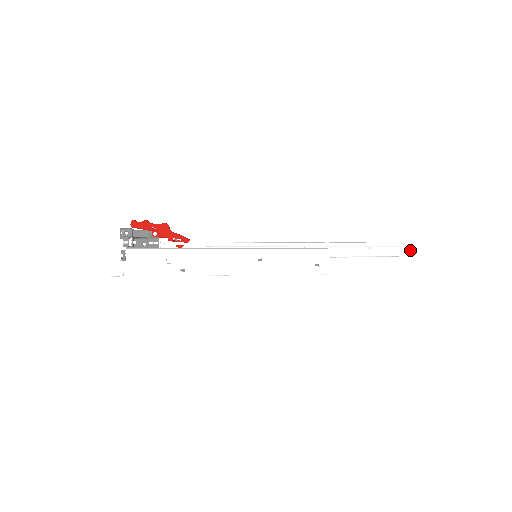
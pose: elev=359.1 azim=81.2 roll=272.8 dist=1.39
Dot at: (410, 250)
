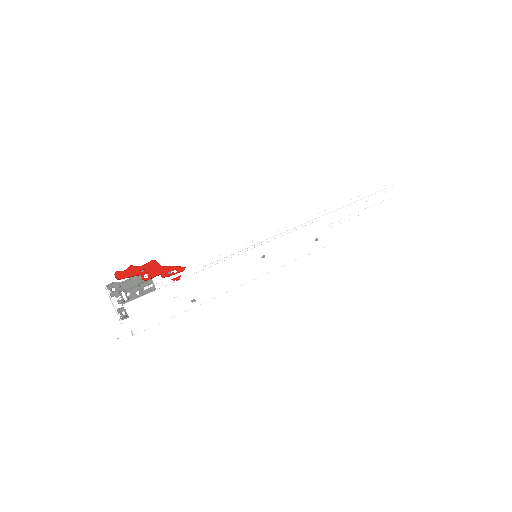
Dot at: occluded
